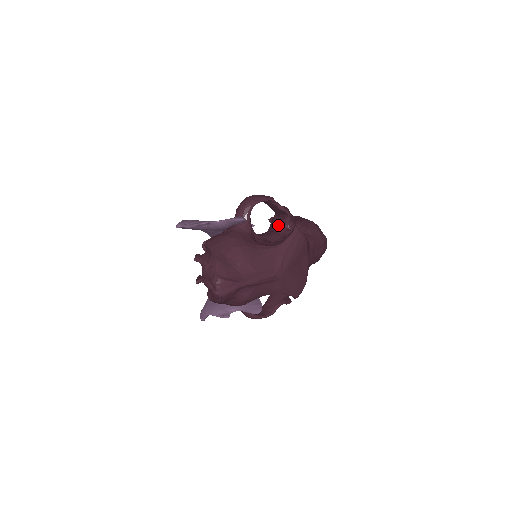
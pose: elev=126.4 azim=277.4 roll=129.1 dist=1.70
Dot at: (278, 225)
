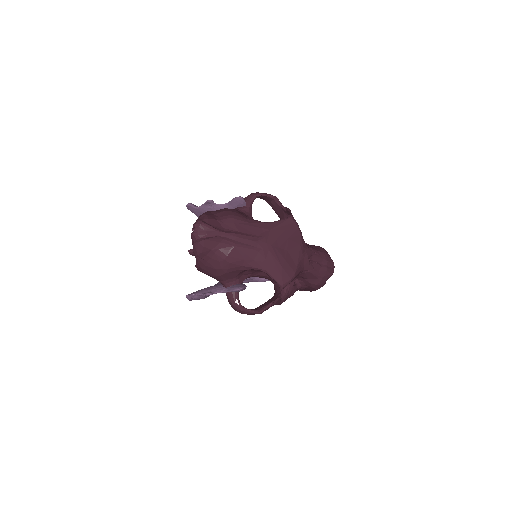
Dot at: occluded
